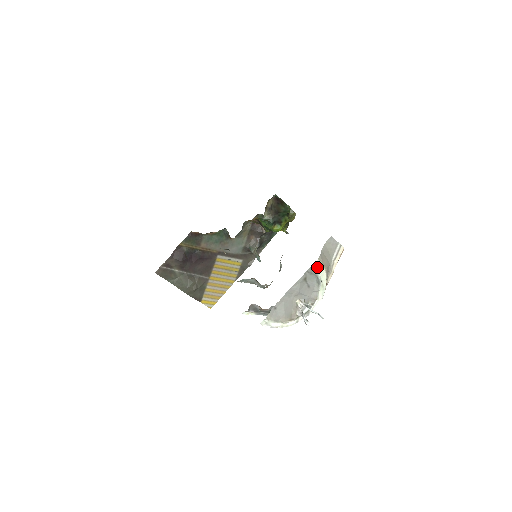
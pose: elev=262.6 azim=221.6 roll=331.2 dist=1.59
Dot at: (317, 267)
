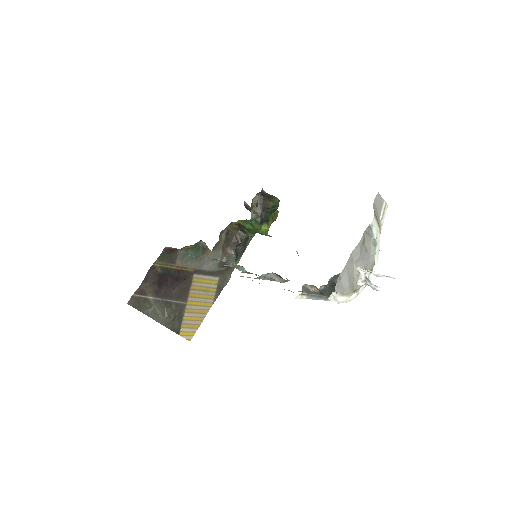
Dot at: (374, 225)
